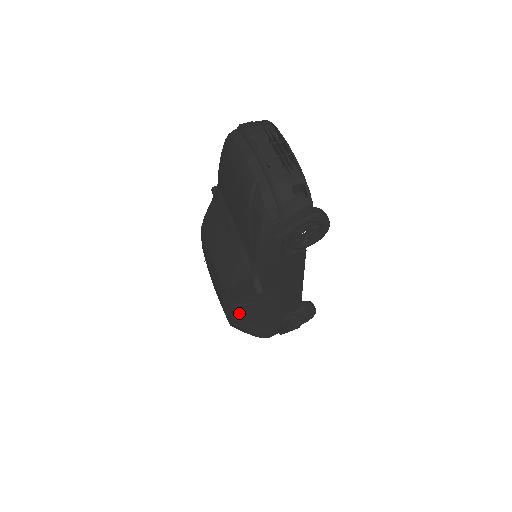
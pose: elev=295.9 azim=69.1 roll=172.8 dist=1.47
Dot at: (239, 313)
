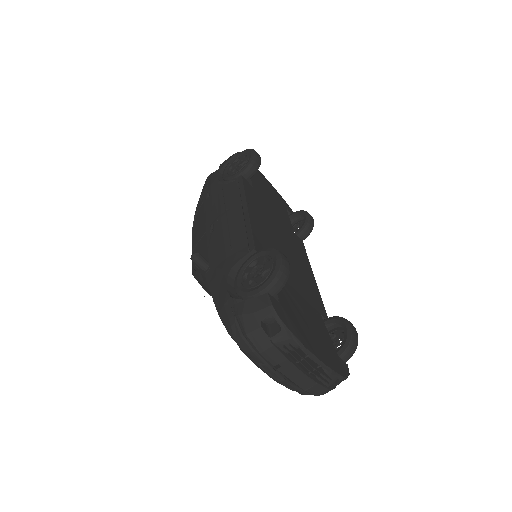
Dot at: occluded
